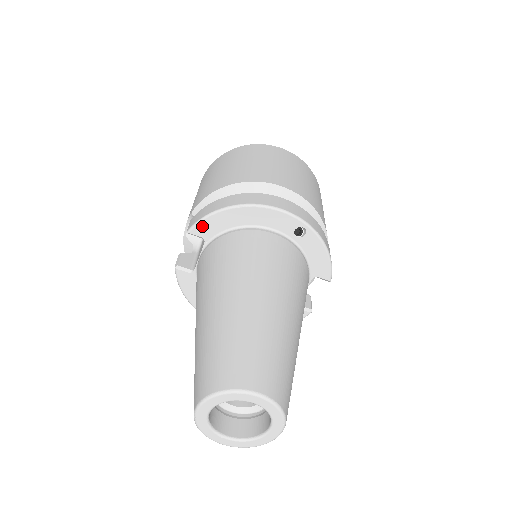
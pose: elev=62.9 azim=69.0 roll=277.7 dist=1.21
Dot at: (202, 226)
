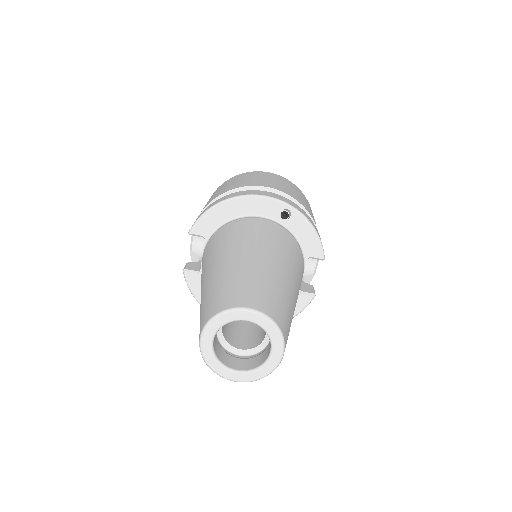
Dot at: (200, 225)
